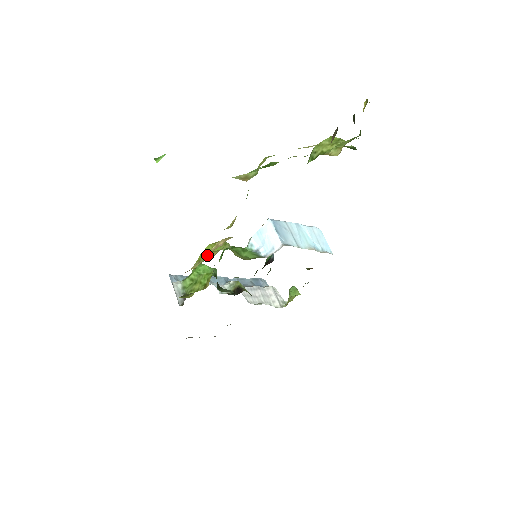
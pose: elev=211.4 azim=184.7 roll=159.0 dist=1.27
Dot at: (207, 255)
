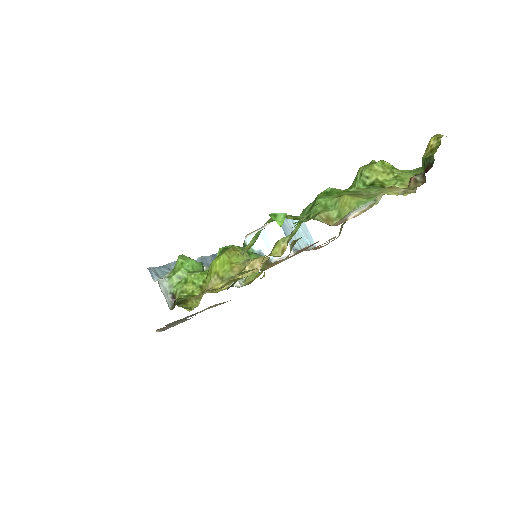
Dot at: (227, 269)
